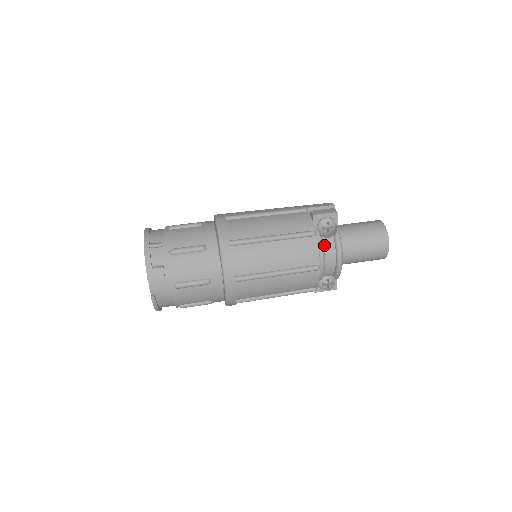
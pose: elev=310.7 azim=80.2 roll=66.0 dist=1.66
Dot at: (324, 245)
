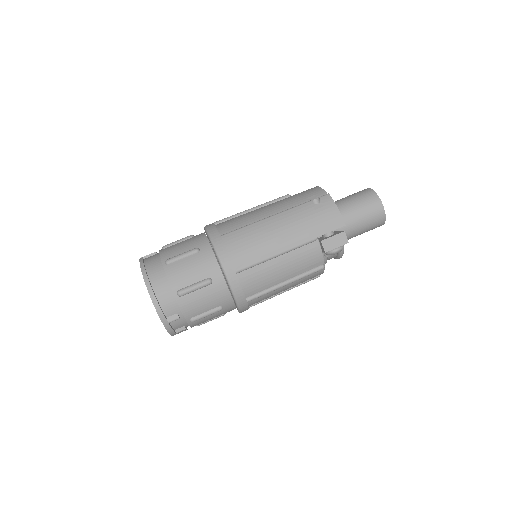
Dot at: (327, 259)
